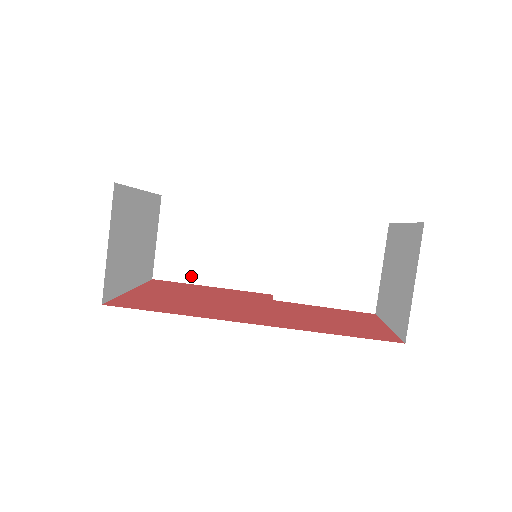
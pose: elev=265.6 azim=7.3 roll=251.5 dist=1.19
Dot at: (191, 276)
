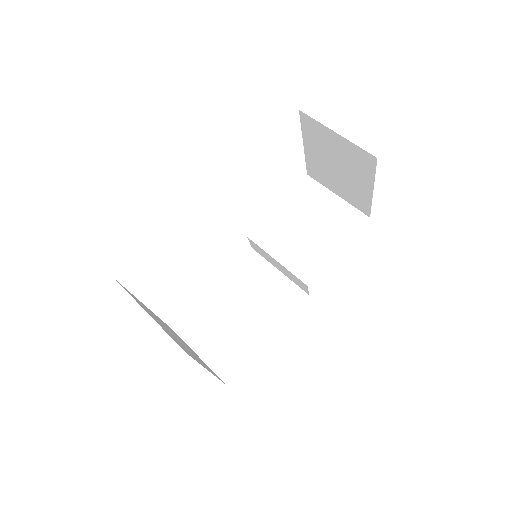
Dot at: (247, 350)
